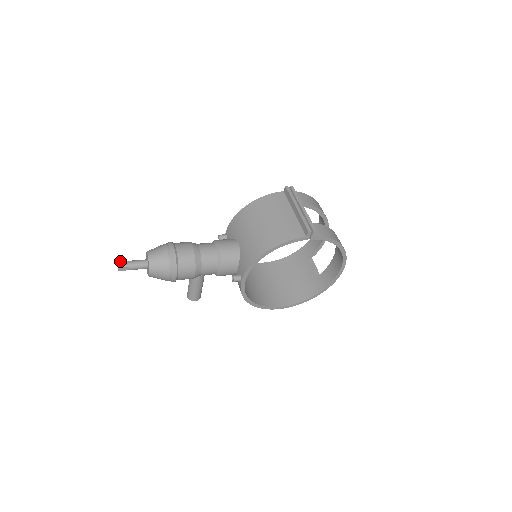
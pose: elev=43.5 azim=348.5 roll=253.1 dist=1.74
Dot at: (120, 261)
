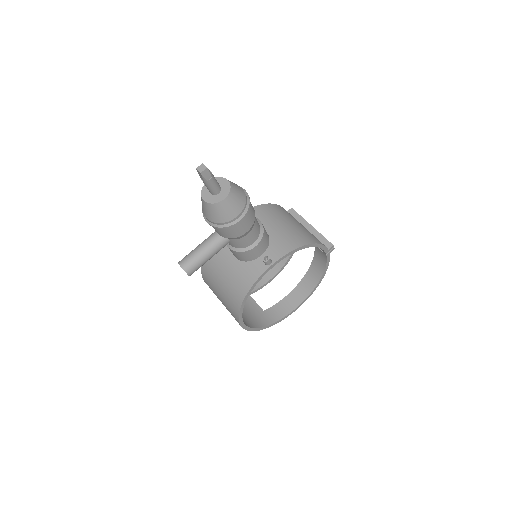
Dot at: occluded
